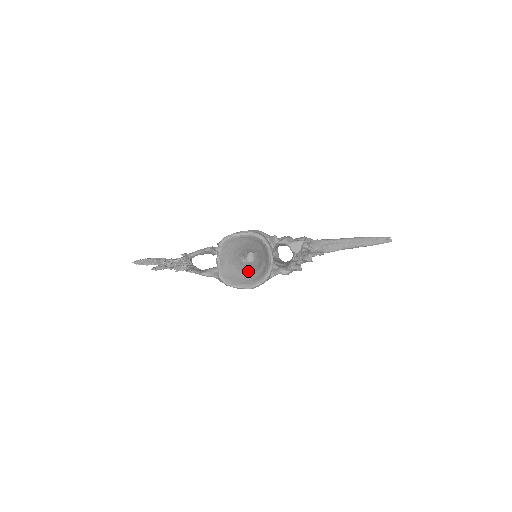
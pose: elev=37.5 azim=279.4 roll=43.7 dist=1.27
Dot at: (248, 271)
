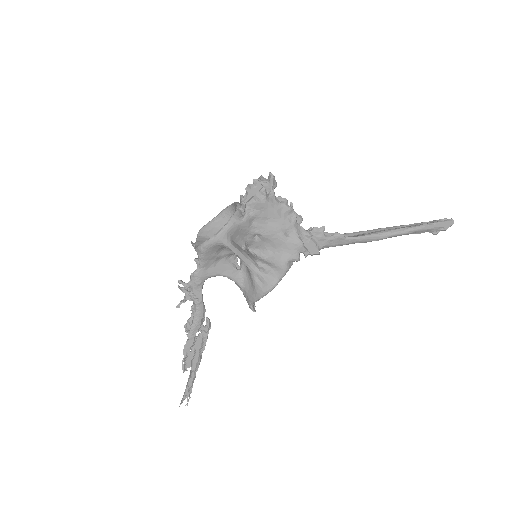
Dot at: occluded
